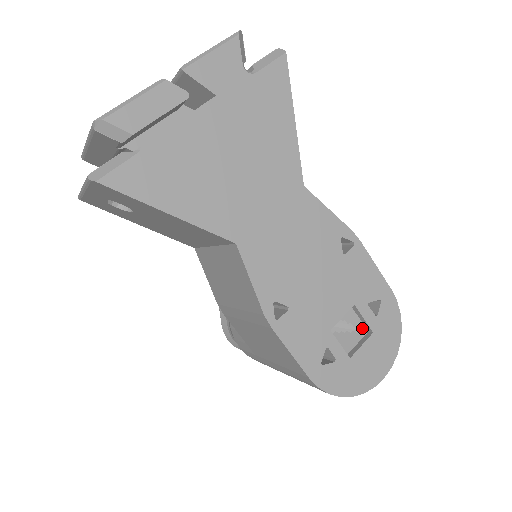
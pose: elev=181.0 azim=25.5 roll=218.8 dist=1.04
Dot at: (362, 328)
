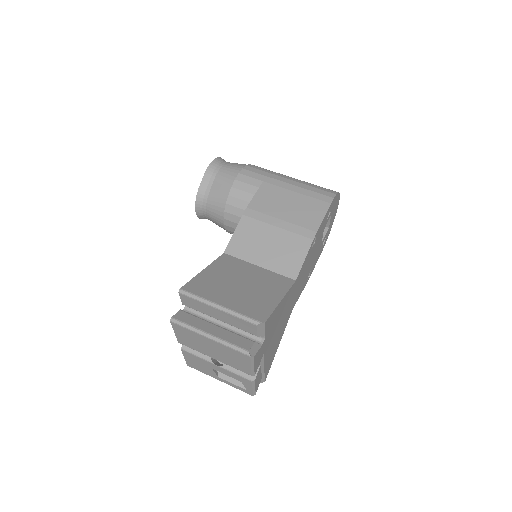
Dot at: occluded
